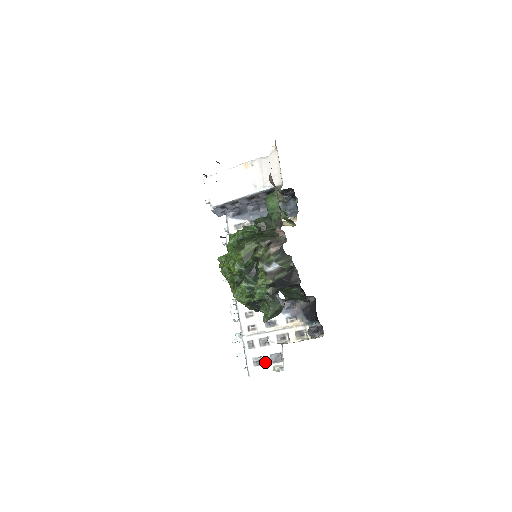
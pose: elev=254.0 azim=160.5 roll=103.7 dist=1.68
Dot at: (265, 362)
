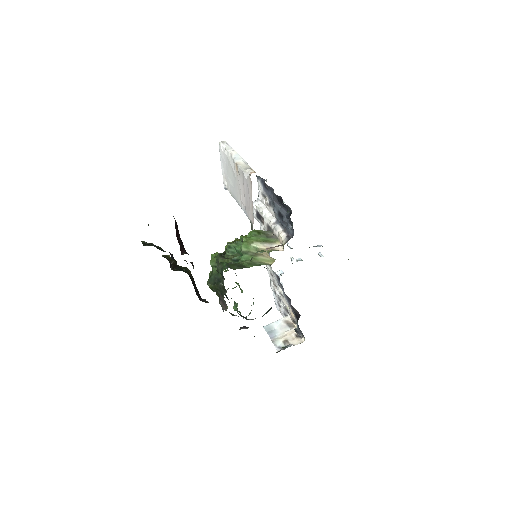
Dot at: (281, 313)
